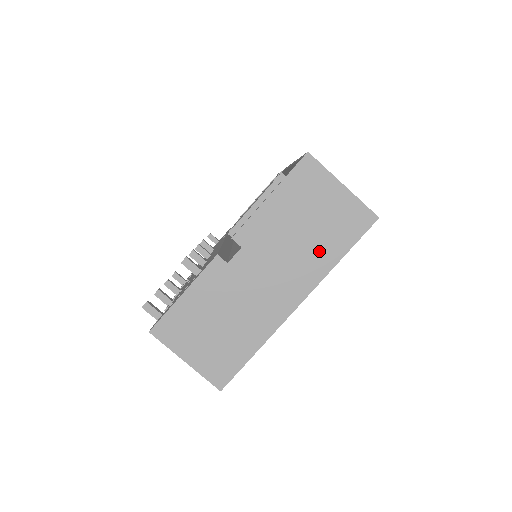
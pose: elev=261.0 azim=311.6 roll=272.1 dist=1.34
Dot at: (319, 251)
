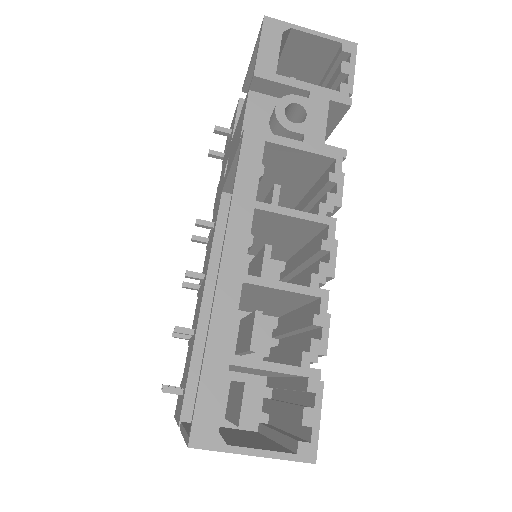
Dot at: occluded
